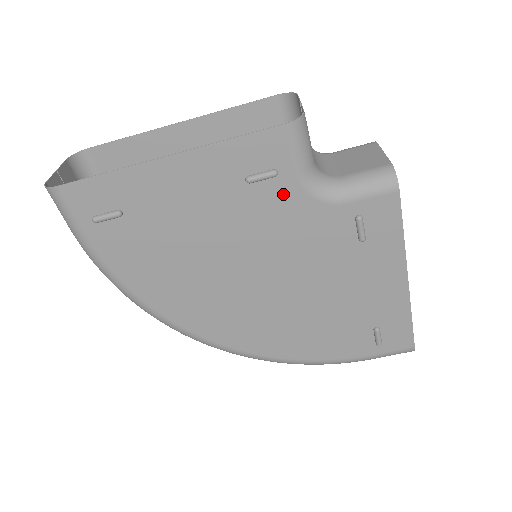
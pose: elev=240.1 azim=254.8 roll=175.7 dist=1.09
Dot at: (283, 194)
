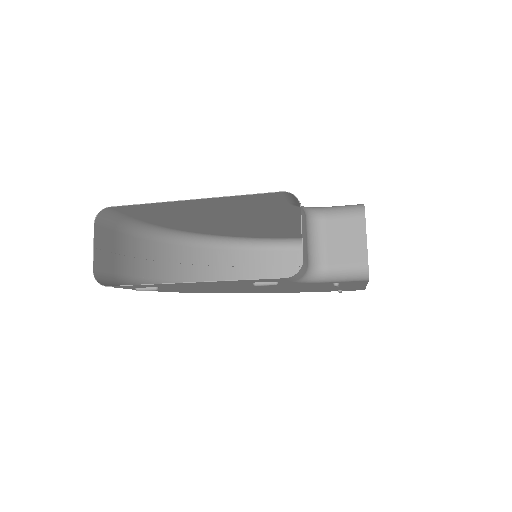
Dot at: (281, 283)
